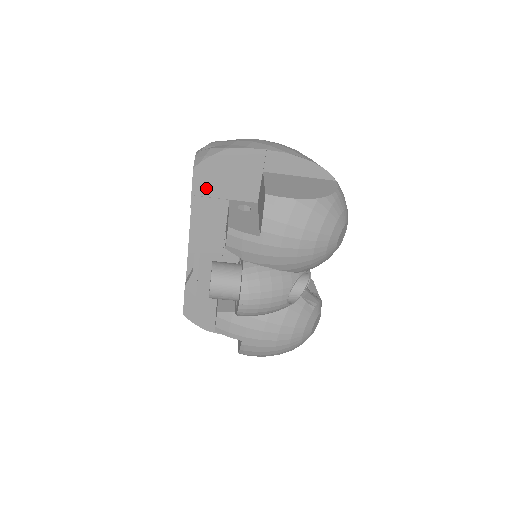
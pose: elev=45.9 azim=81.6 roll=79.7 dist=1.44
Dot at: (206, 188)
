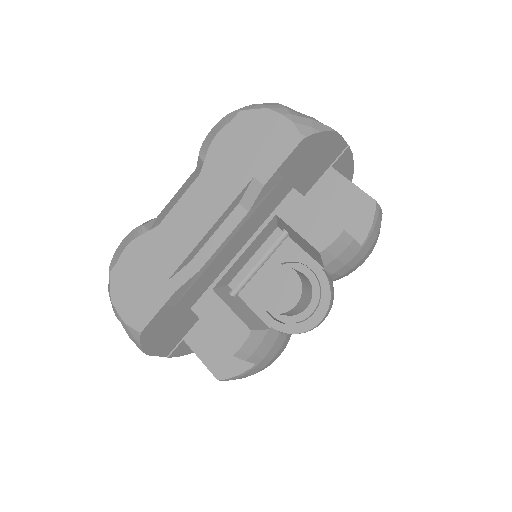
Dot at: (291, 167)
